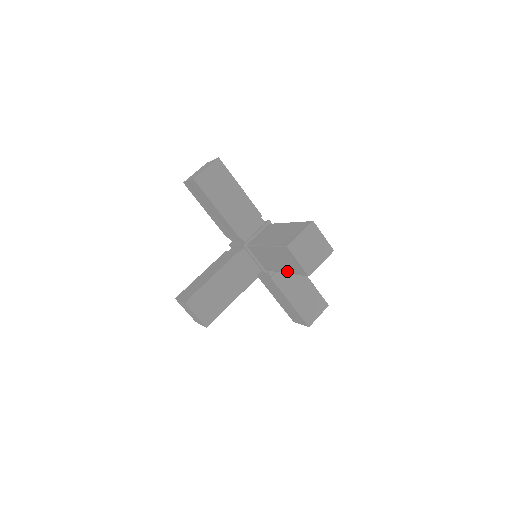
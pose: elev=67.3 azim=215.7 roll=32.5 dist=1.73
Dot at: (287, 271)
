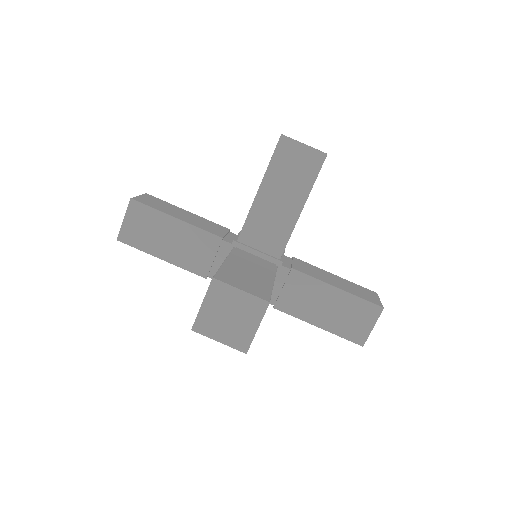
Dot at: (302, 198)
